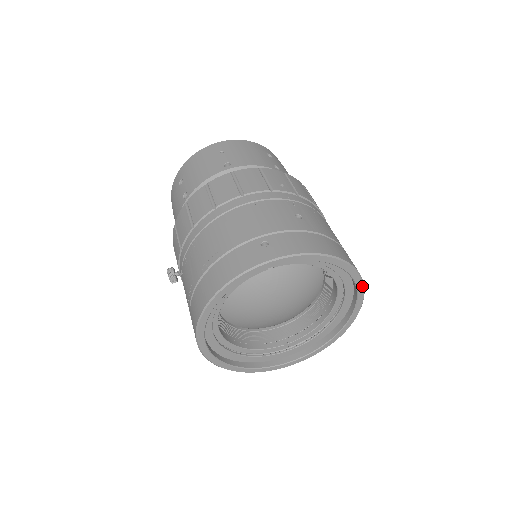
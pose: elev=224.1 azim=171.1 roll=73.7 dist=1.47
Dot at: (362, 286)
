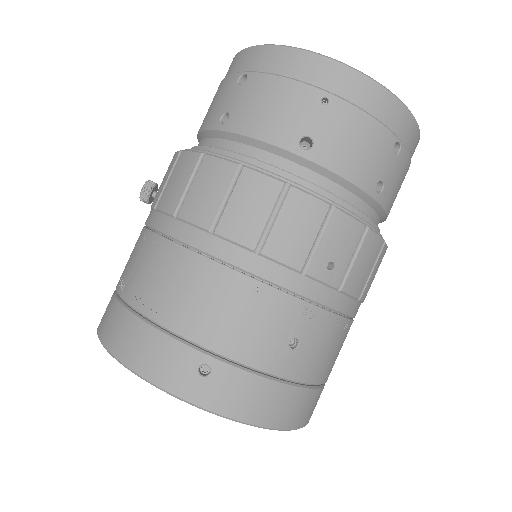
Dot at: occluded
